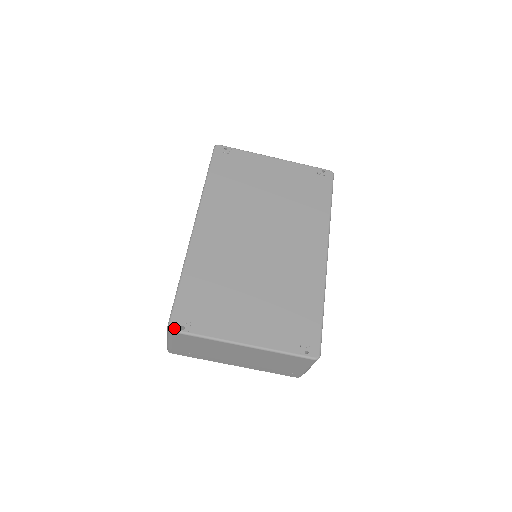
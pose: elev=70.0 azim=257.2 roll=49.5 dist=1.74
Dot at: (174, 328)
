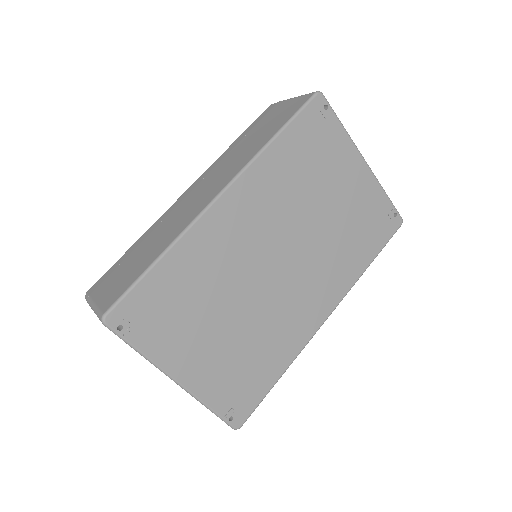
Dot at: (109, 323)
